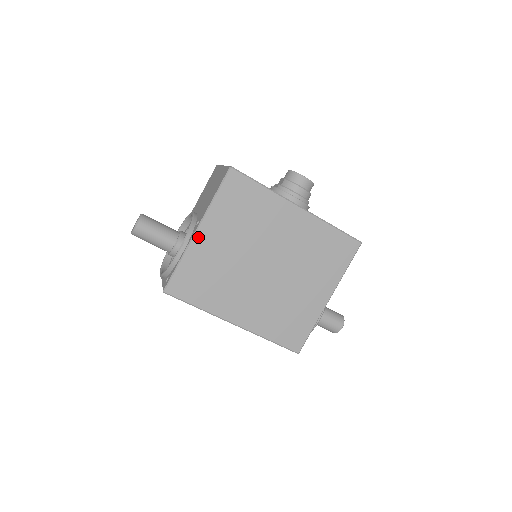
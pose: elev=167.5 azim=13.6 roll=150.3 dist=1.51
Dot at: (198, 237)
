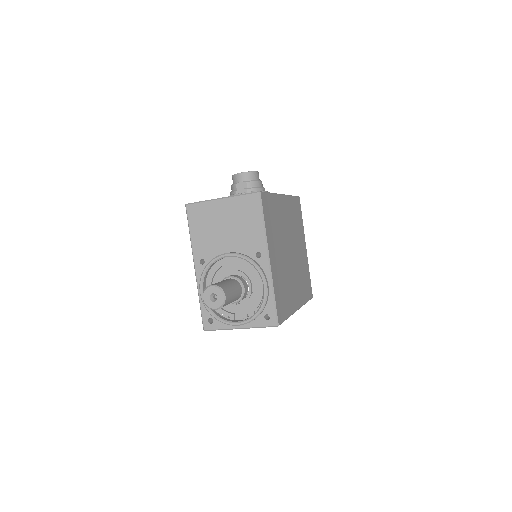
Dot at: (271, 264)
